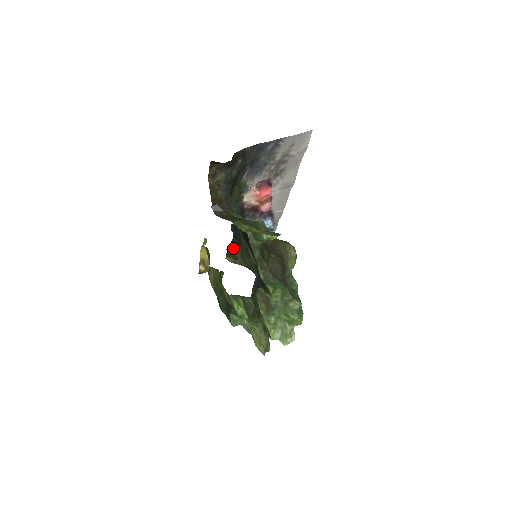
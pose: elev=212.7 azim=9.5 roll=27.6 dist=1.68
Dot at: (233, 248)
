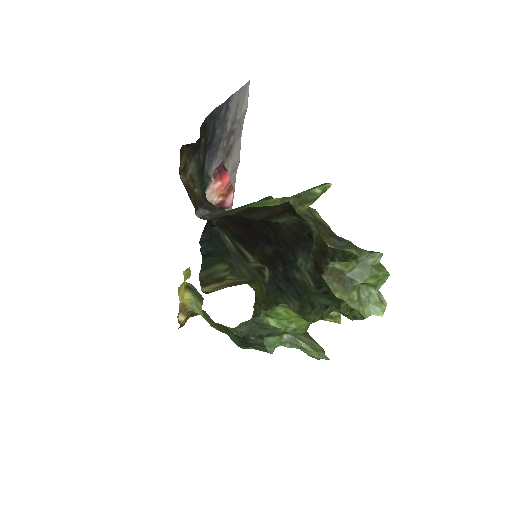
Dot at: (210, 271)
